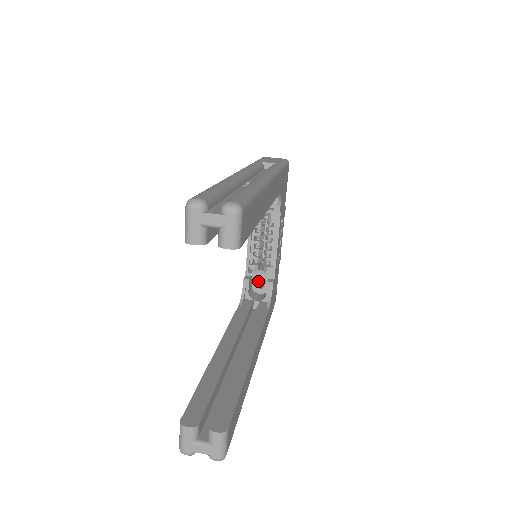
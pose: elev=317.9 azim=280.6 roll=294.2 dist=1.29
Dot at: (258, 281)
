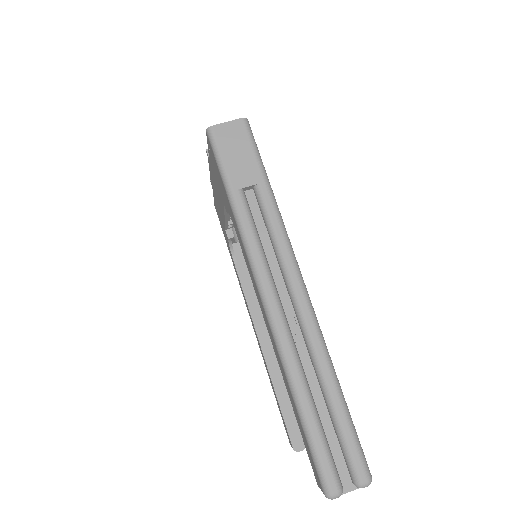
Dot at: occluded
